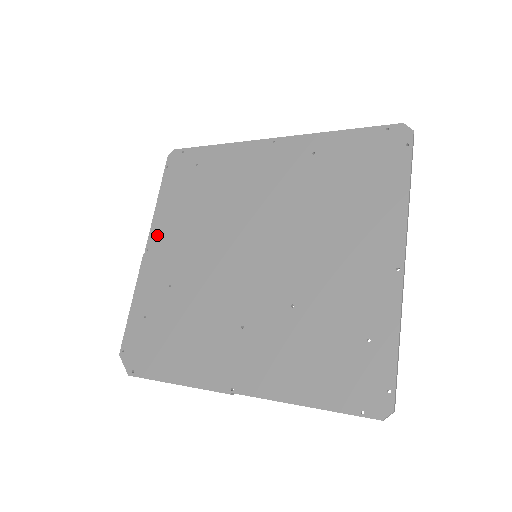
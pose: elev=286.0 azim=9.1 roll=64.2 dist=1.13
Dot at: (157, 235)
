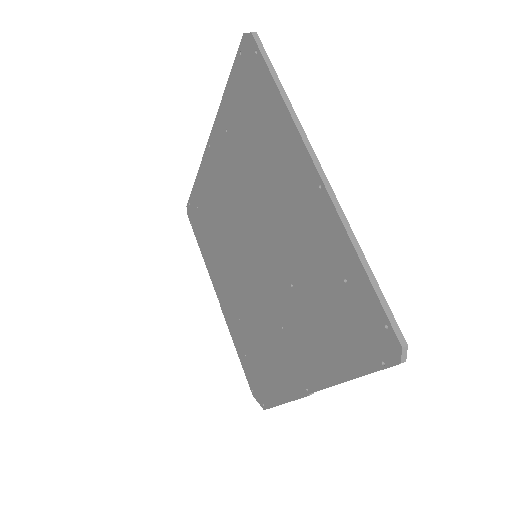
Dot at: (215, 283)
